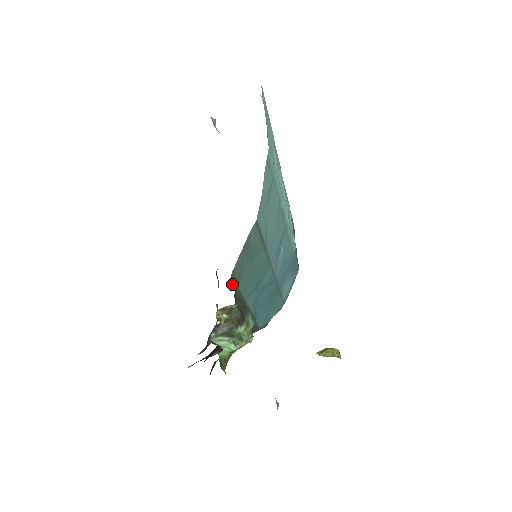
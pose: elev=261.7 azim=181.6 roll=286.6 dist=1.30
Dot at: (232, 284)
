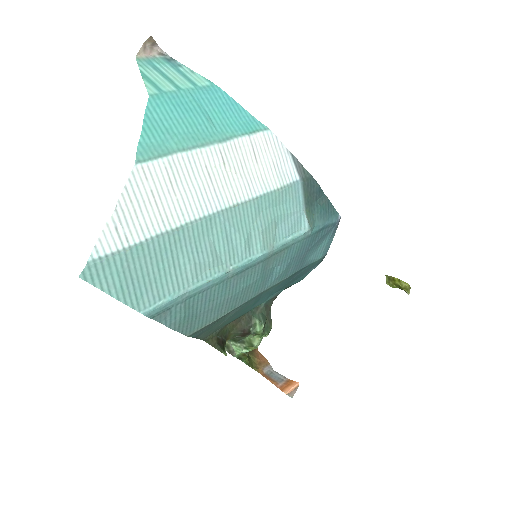
Dot at: (210, 340)
